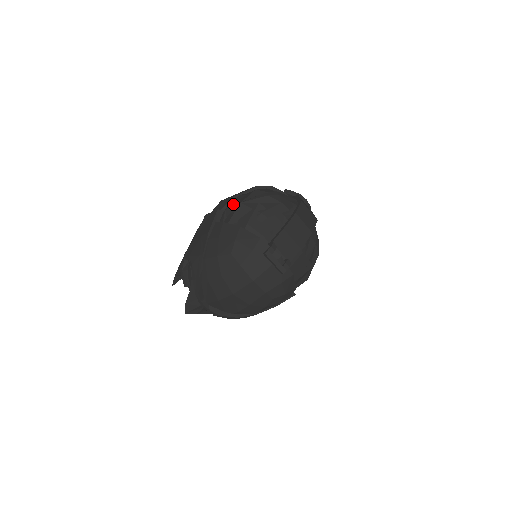
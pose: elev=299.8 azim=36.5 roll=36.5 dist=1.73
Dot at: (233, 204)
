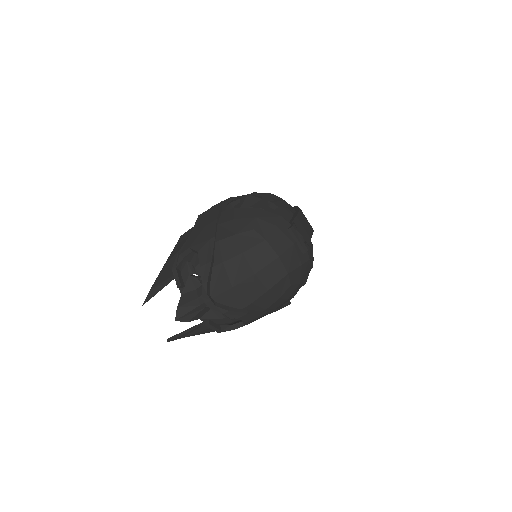
Dot at: (237, 198)
